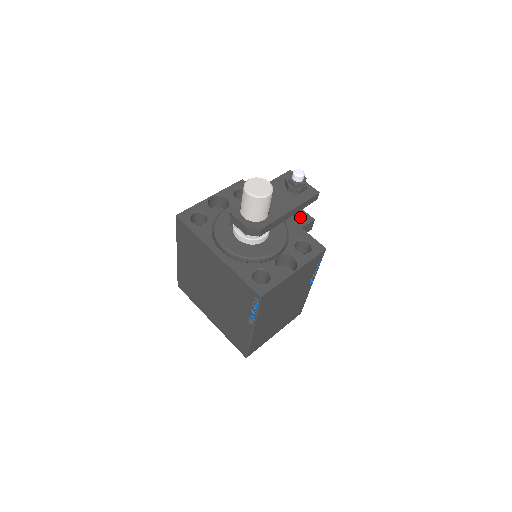
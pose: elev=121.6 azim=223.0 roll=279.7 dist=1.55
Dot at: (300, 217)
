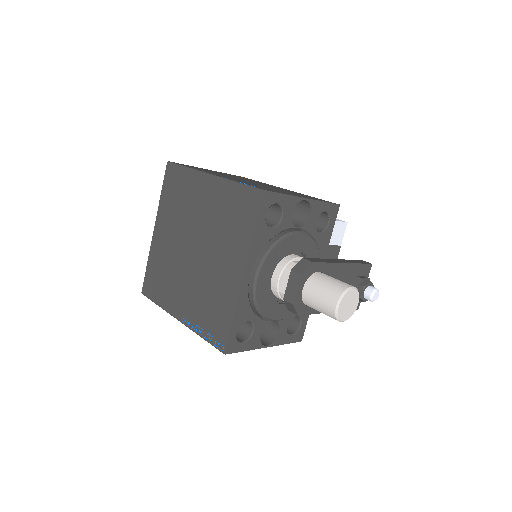
Dot at: occluded
